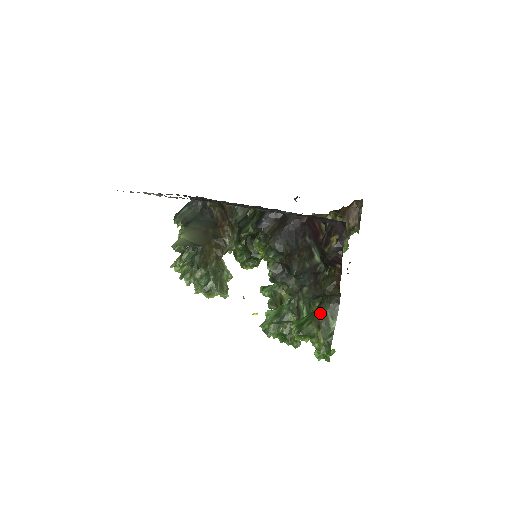
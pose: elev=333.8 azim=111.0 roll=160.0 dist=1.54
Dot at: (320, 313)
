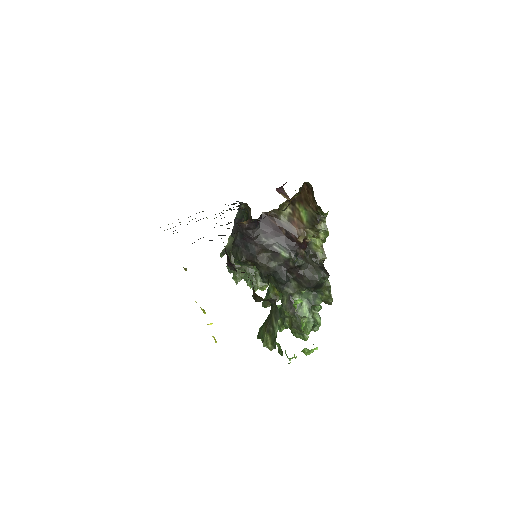
Dot at: (269, 317)
